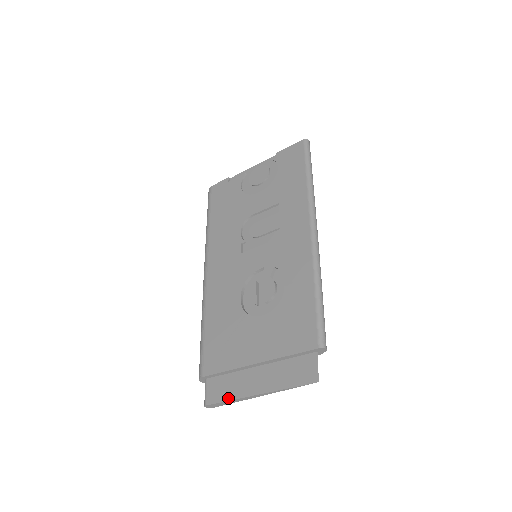
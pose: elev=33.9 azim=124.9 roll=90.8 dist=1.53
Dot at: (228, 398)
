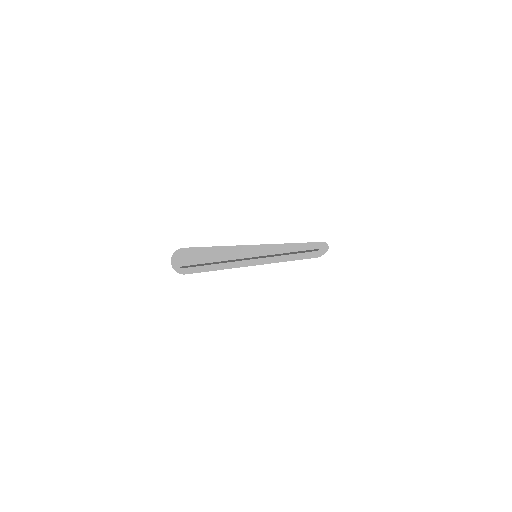
Dot at: (209, 253)
